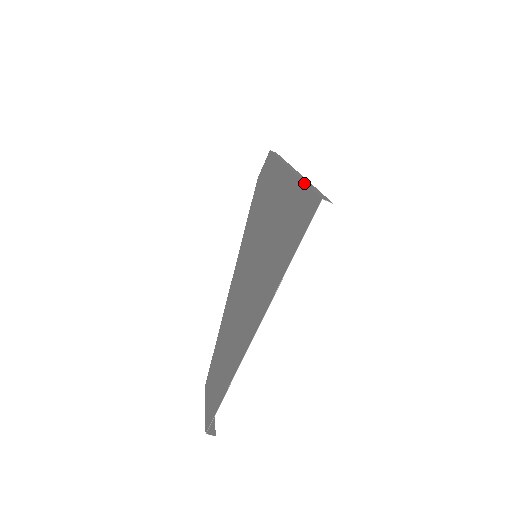
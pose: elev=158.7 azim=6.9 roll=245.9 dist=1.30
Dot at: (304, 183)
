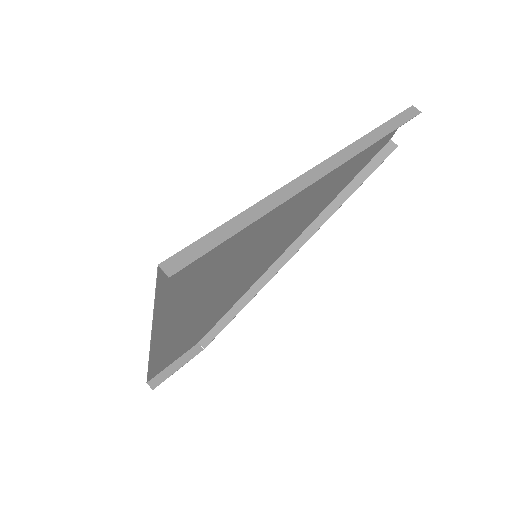
Dot at: (235, 216)
